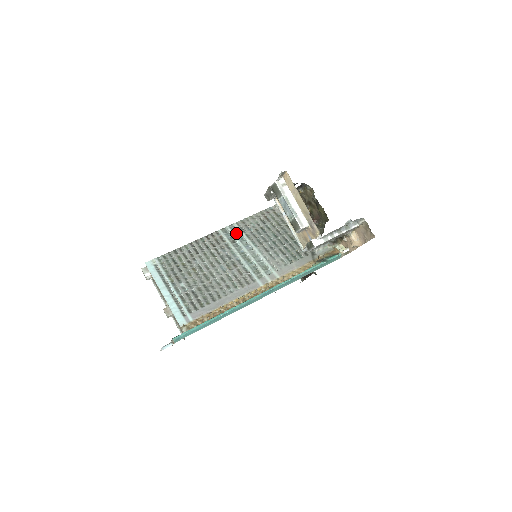
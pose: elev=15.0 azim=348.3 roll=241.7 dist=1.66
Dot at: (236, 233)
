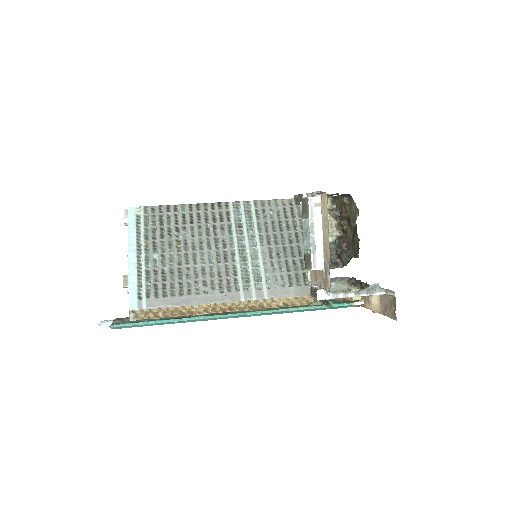
Dot at: (247, 215)
